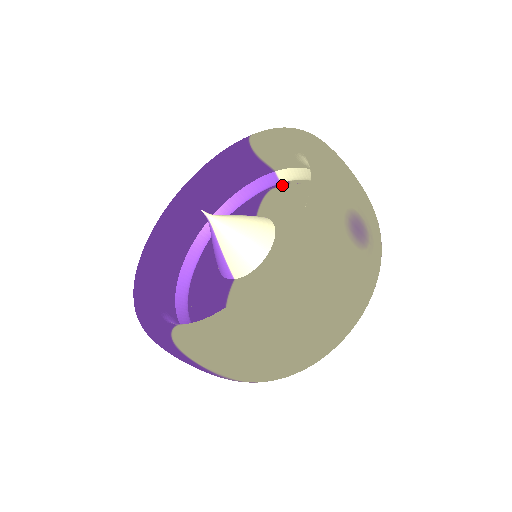
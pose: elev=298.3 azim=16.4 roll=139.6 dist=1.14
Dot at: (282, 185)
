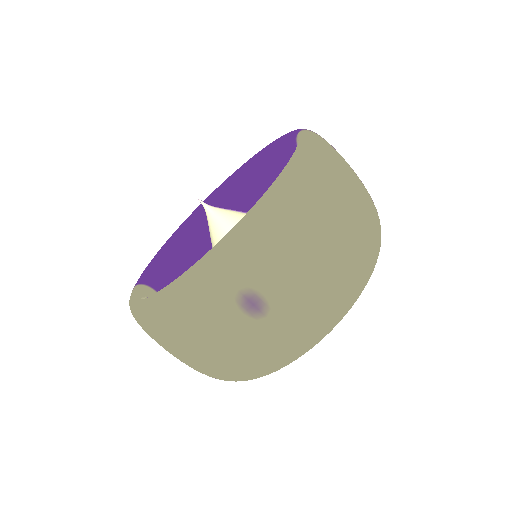
Dot at: occluded
